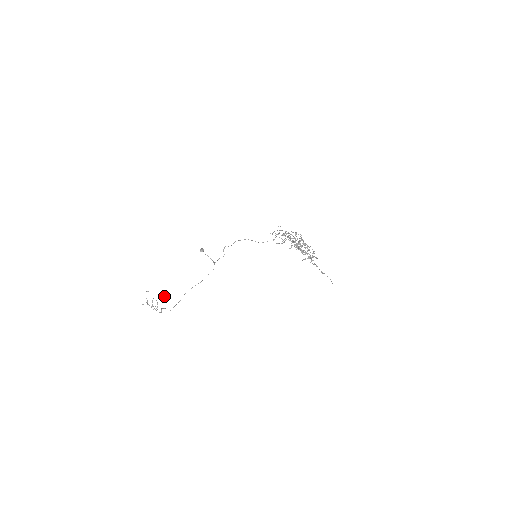
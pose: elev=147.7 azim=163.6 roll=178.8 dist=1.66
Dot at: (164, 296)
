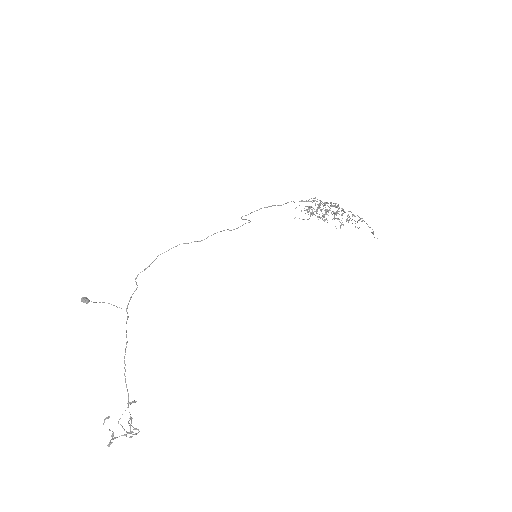
Dot at: occluded
